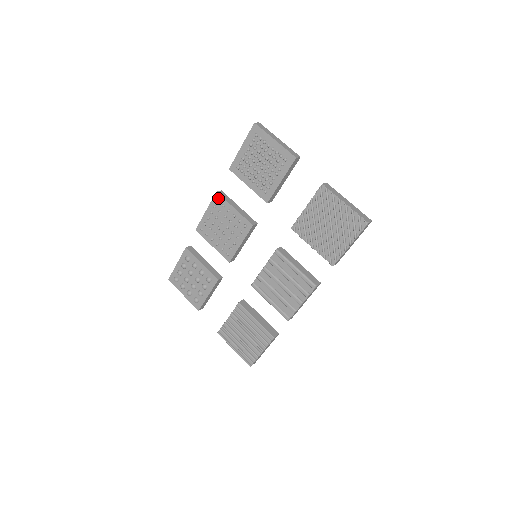
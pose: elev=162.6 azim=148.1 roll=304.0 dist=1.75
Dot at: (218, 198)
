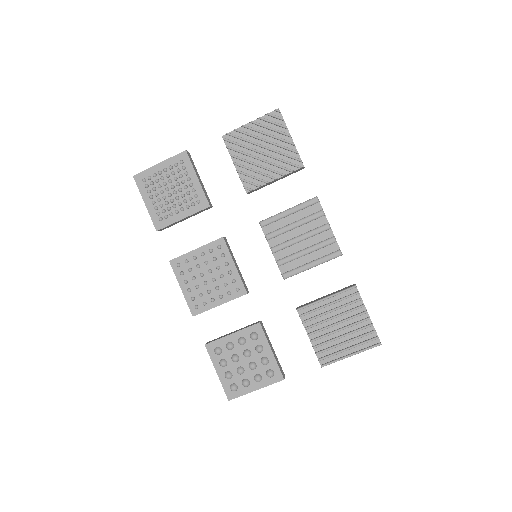
Dot at: (176, 263)
